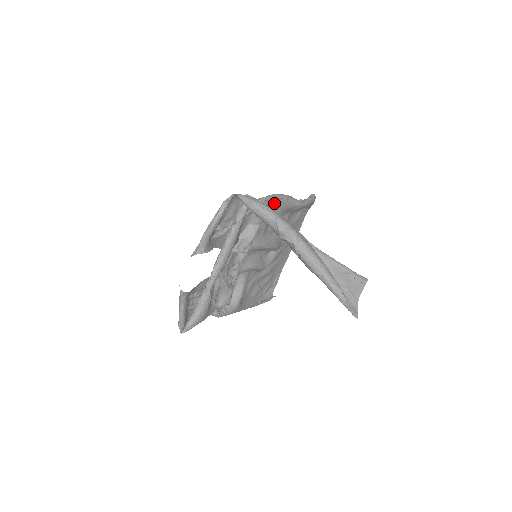
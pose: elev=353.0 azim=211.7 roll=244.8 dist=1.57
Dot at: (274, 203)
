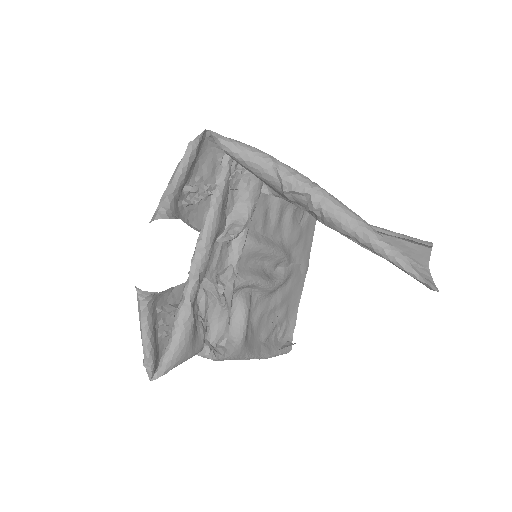
Dot at: occluded
